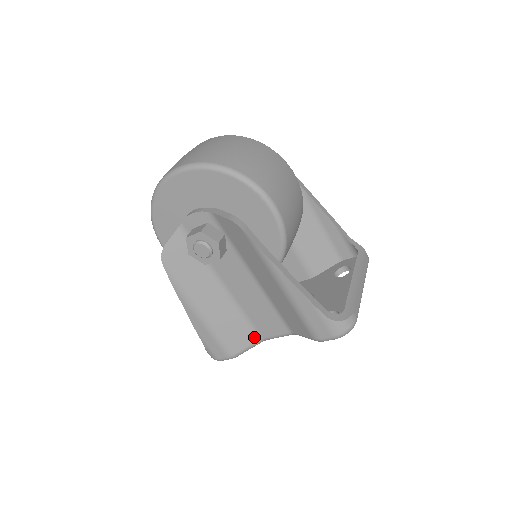
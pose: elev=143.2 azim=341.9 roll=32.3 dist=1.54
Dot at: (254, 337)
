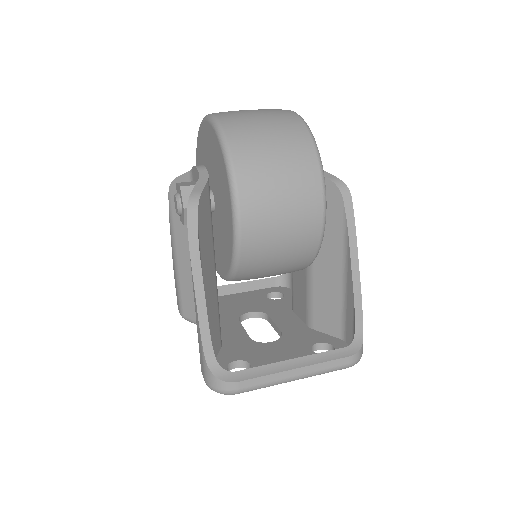
Dot at: occluded
